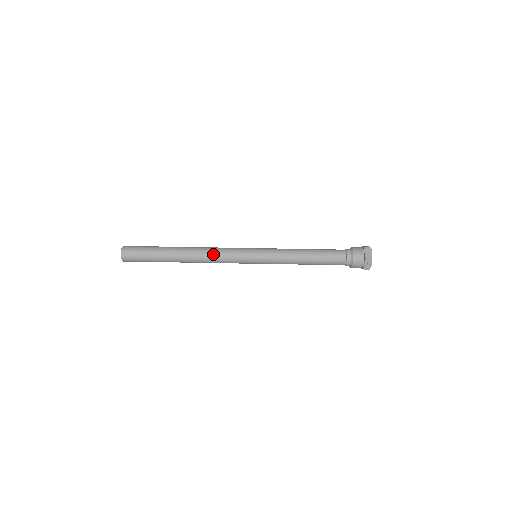
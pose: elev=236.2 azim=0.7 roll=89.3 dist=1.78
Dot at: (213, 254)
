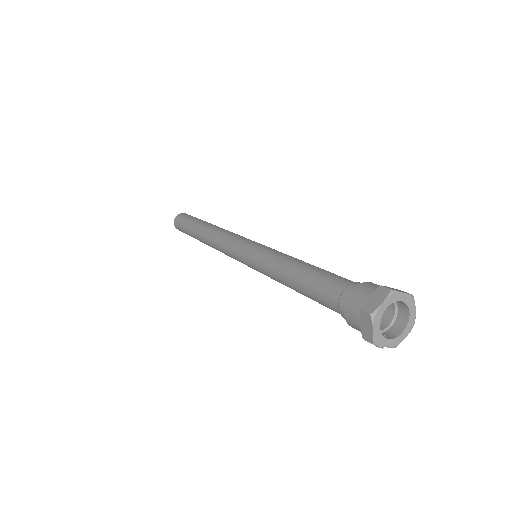
Dot at: (217, 249)
